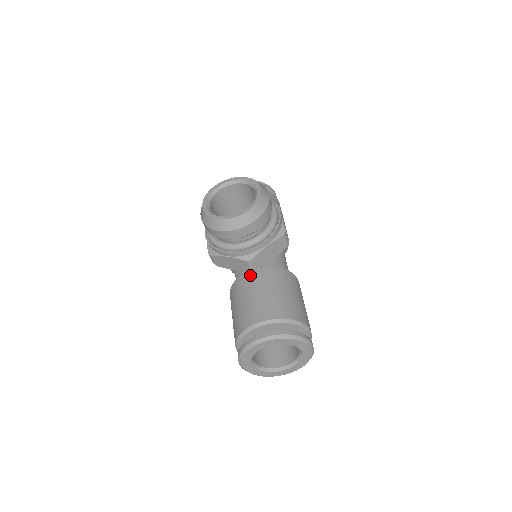
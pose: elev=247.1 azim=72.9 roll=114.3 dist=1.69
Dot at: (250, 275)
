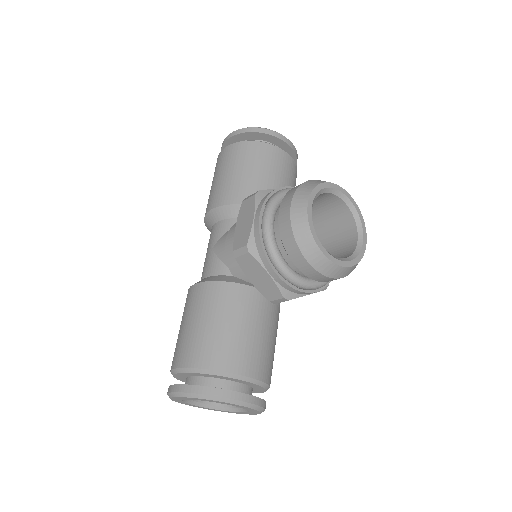
Dot at: (256, 295)
